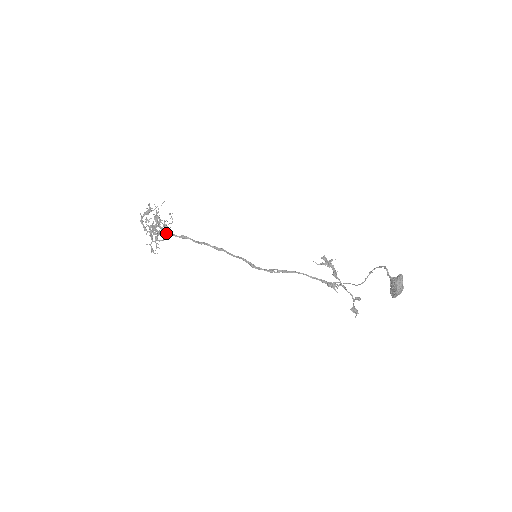
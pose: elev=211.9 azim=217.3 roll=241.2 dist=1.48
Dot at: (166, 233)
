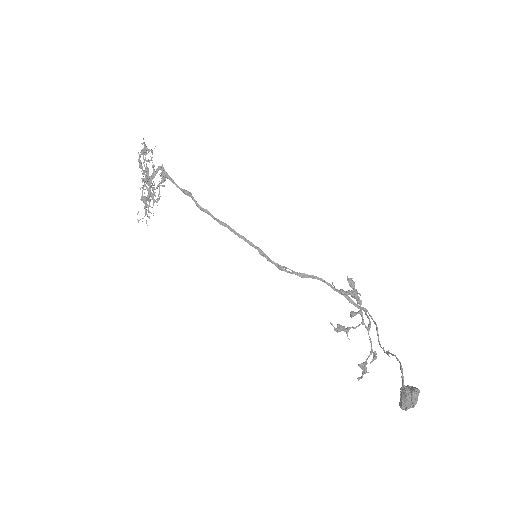
Dot at: occluded
